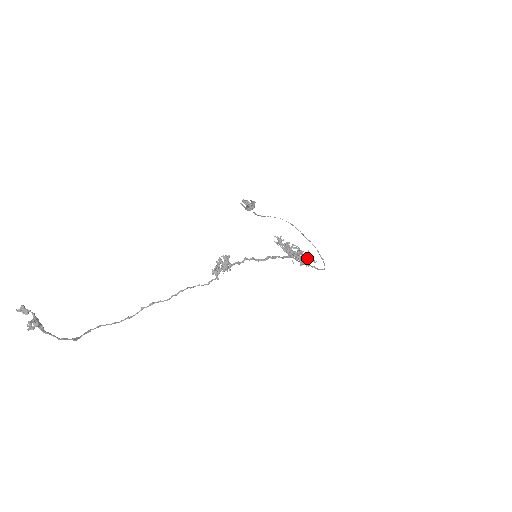
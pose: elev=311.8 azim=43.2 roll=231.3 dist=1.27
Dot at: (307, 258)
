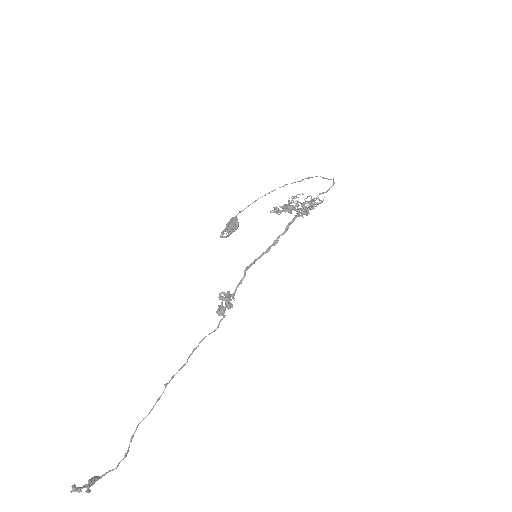
Dot at: (313, 205)
